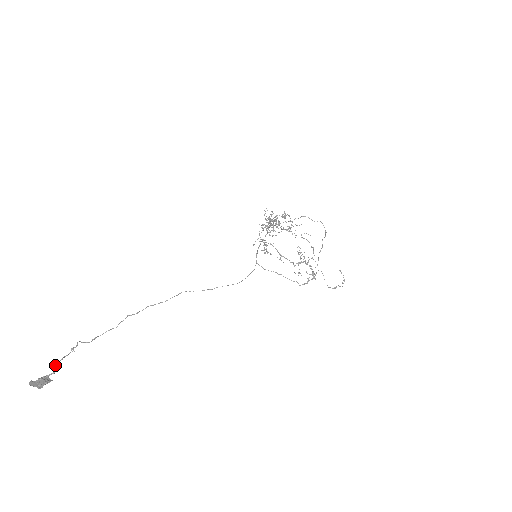
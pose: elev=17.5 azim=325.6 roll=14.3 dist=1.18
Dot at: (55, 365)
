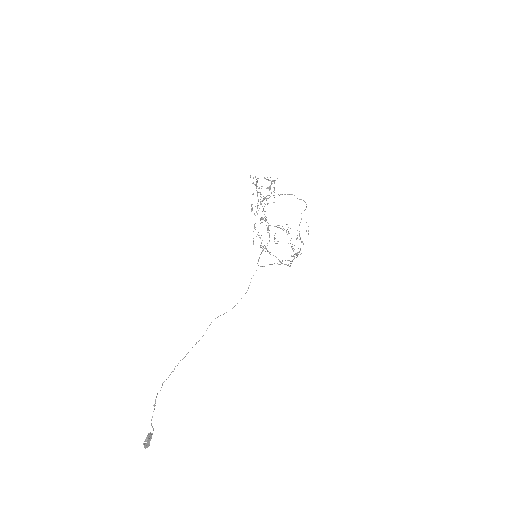
Dot at: (151, 425)
